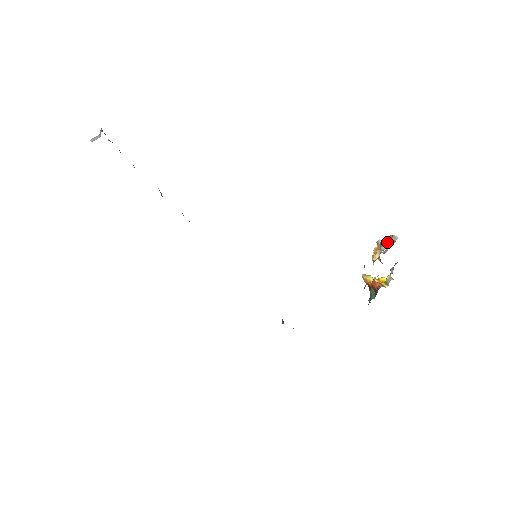
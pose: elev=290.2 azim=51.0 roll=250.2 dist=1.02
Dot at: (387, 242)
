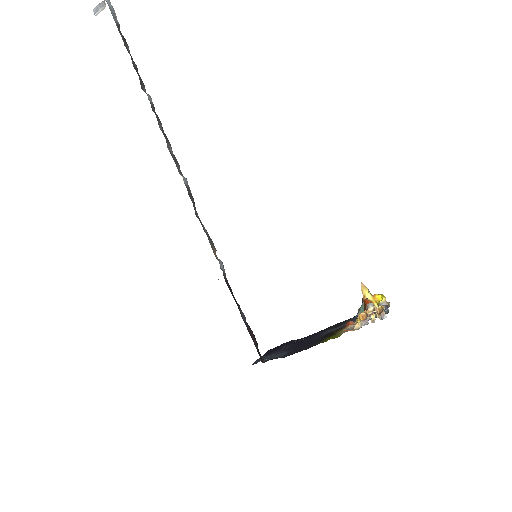
Dot at: (374, 317)
